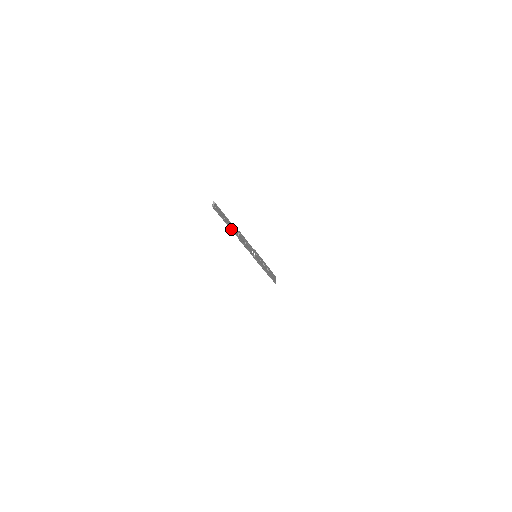
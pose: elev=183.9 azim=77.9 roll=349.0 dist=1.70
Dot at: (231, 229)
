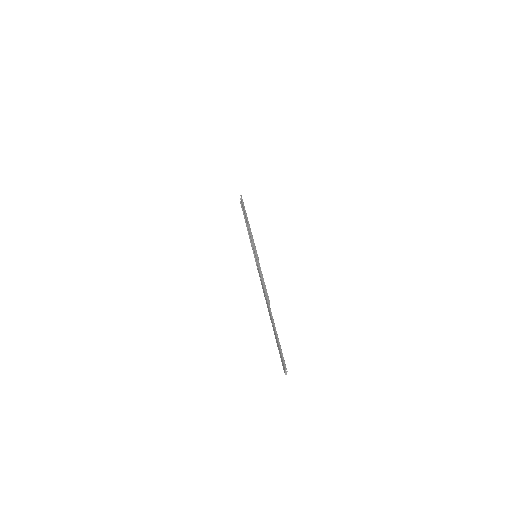
Dot at: (272, 325)
